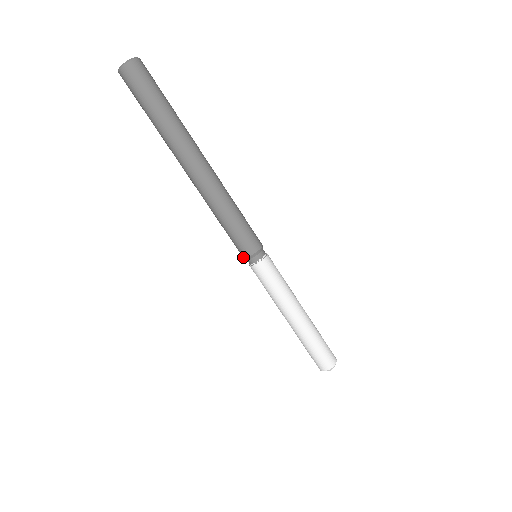
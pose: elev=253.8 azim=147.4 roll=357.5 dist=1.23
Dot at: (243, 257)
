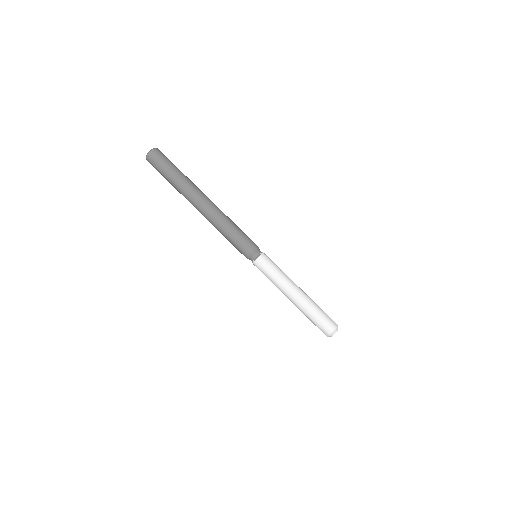
Dot at: occluded
